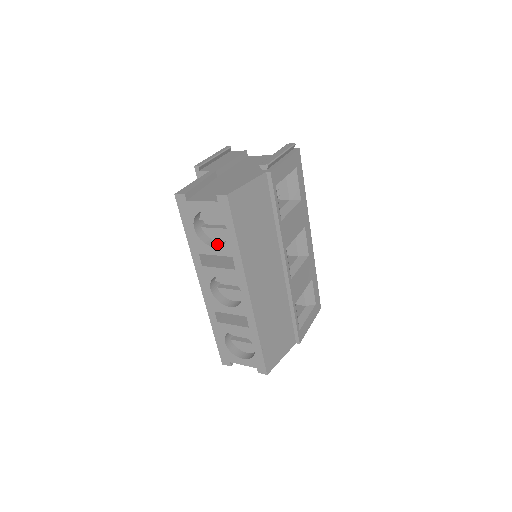
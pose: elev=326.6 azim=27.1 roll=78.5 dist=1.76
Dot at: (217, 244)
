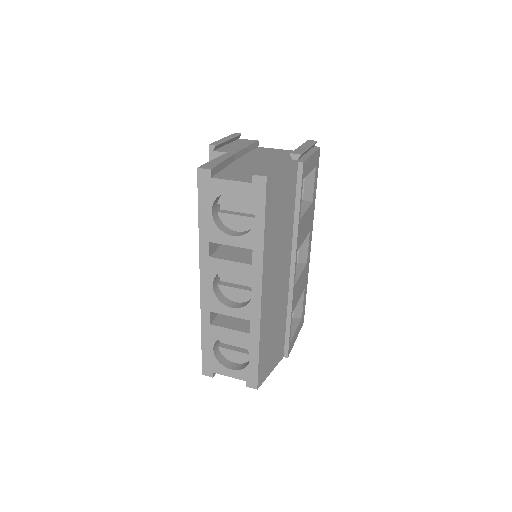
Dot at: (235, 233)
